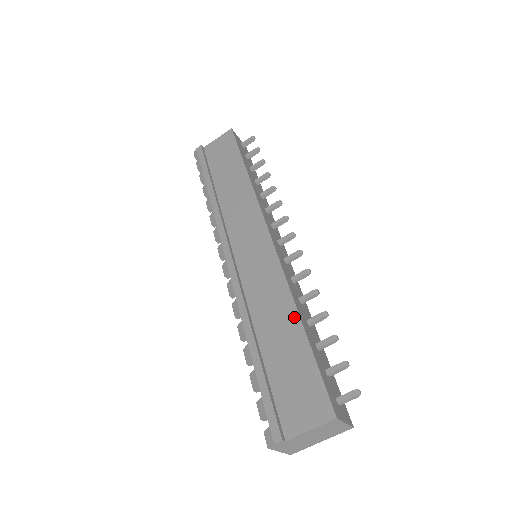
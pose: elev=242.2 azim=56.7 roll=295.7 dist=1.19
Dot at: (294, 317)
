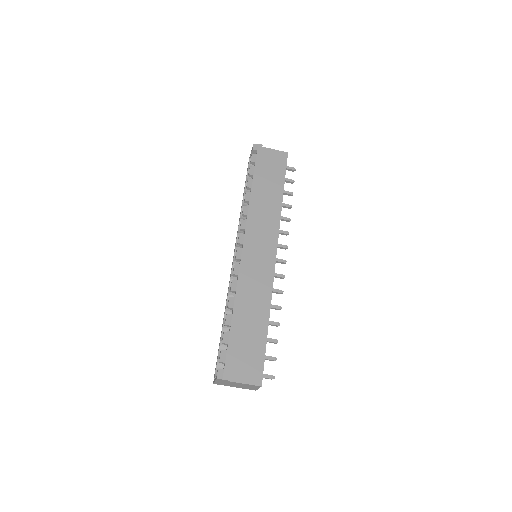
Dot at: (266, 317)
